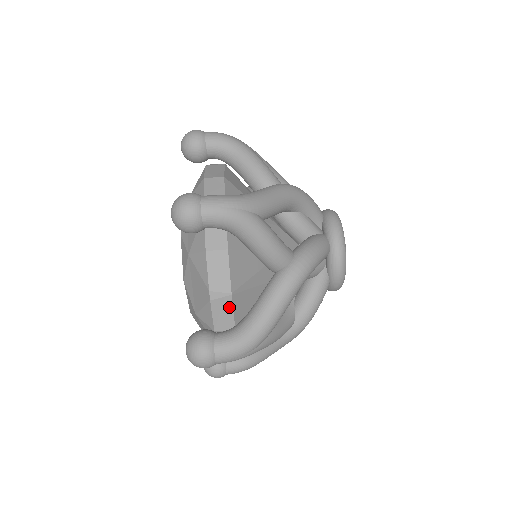
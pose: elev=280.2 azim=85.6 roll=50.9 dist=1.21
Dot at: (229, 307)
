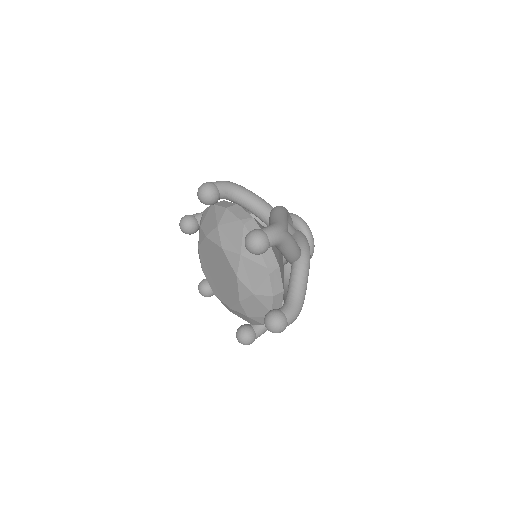
Dot at: (256, 226)
